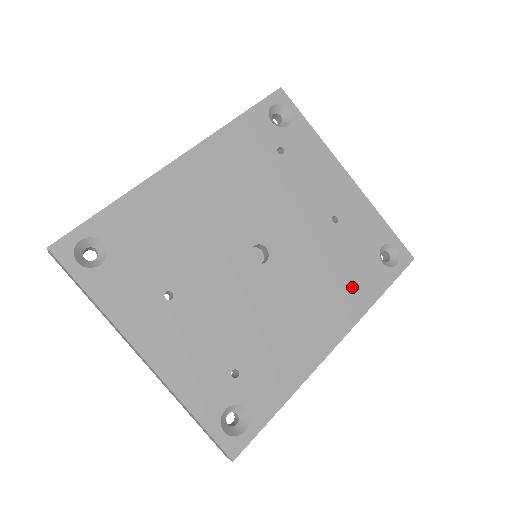
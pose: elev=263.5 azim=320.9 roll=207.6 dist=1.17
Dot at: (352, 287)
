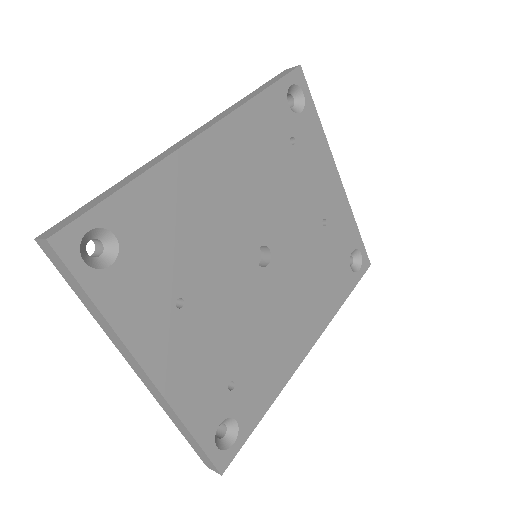
Dot at: (328, 292)
